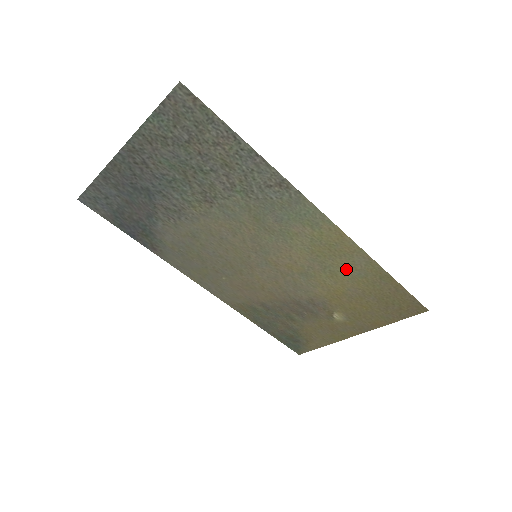
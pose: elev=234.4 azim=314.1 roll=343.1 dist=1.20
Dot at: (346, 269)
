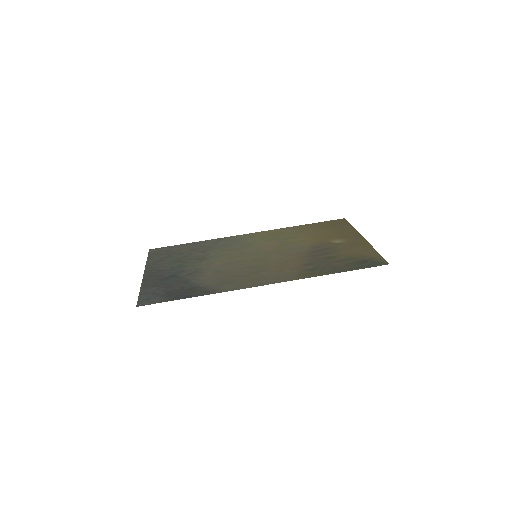
Dot at: (292, 234)
